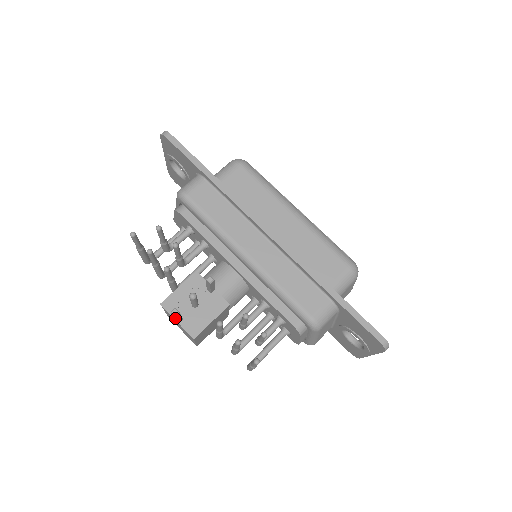
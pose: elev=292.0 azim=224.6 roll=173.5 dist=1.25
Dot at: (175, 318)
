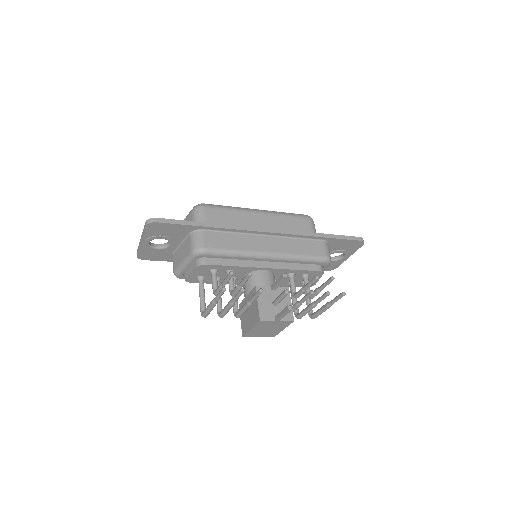
Dot at: (286, 314)
